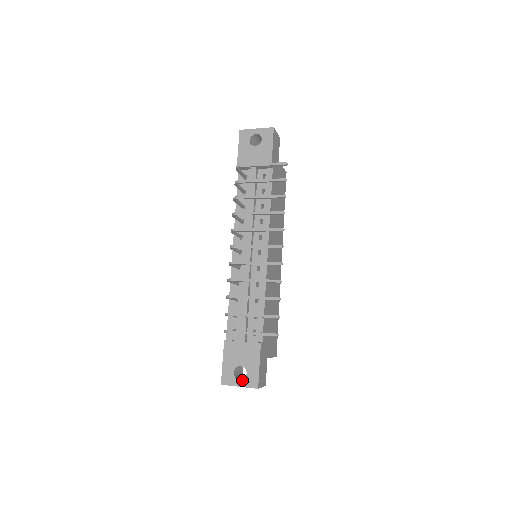
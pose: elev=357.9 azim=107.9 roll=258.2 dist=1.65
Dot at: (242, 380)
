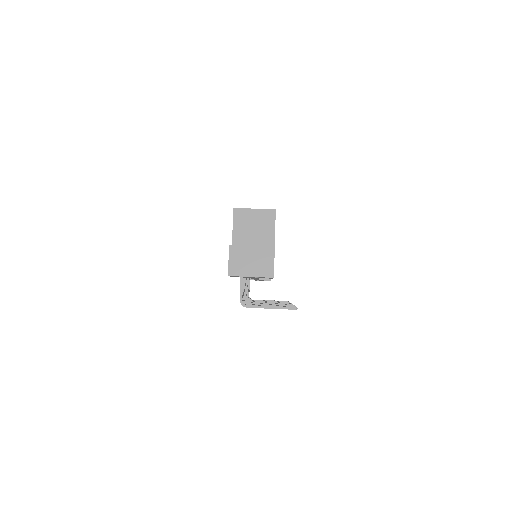
Dot at: occluded
